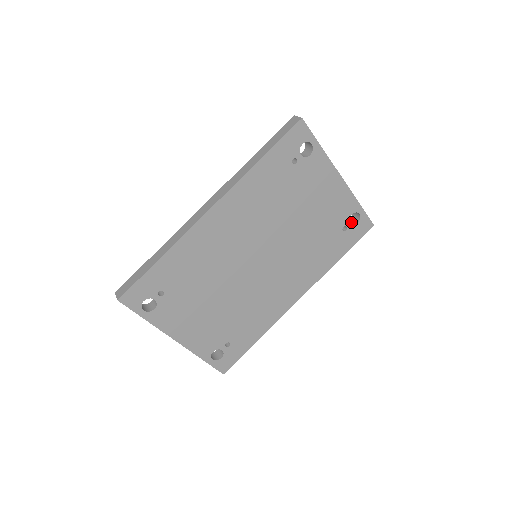
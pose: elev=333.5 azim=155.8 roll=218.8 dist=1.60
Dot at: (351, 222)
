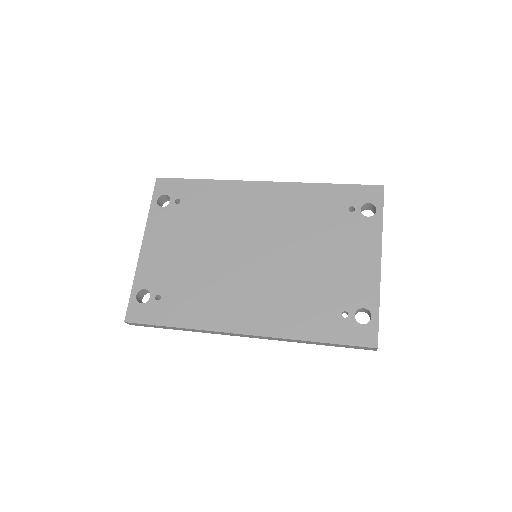
Dot at: occluded
